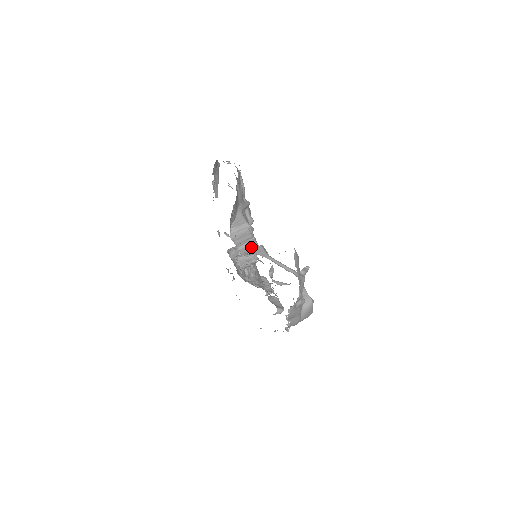
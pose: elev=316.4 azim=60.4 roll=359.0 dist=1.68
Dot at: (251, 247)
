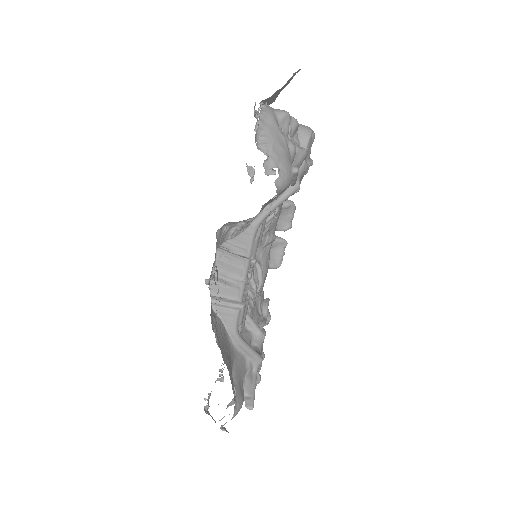
Dot at: (230, 292)
